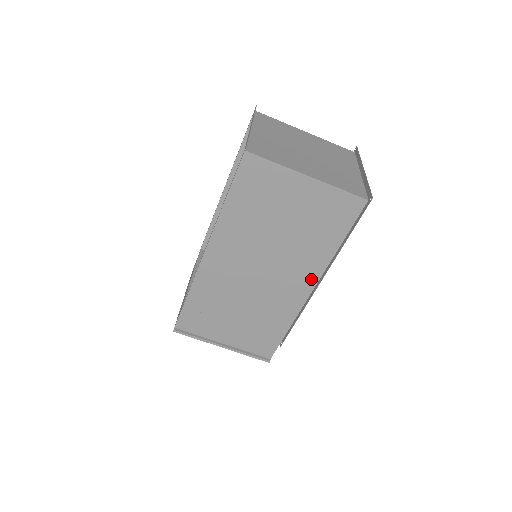
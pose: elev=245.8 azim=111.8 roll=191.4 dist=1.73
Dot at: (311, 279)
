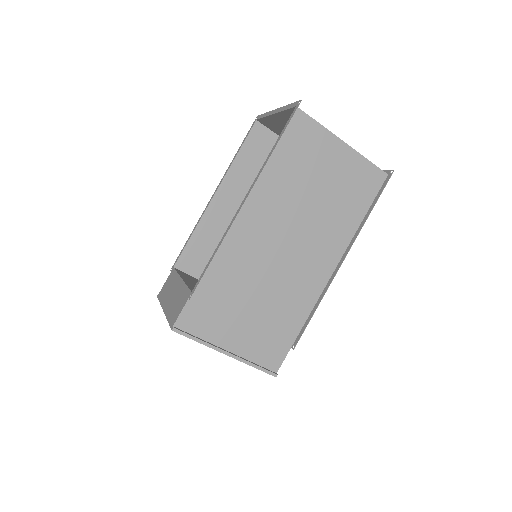
Dot at: (333, 259)
